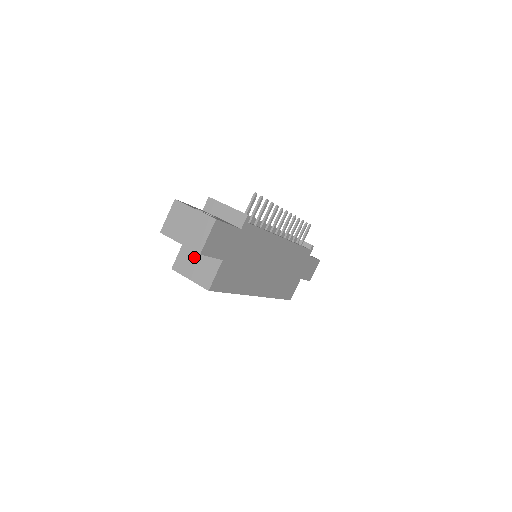
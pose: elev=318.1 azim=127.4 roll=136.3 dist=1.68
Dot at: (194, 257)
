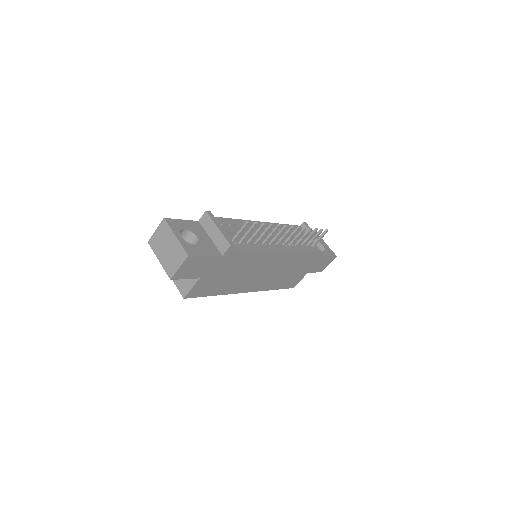
Dot at: occluded
